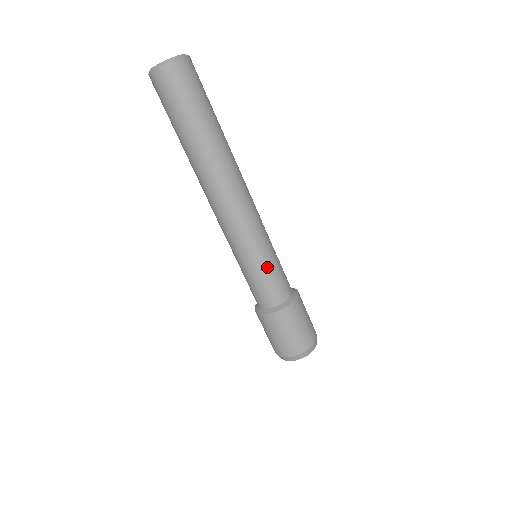
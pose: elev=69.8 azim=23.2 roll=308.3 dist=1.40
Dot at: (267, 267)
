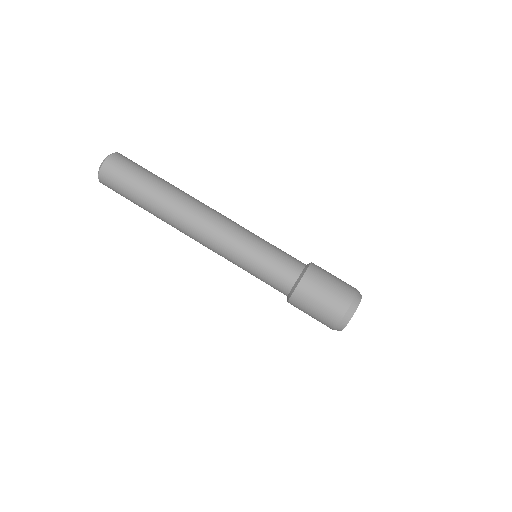
Dot at: (259, 263)
